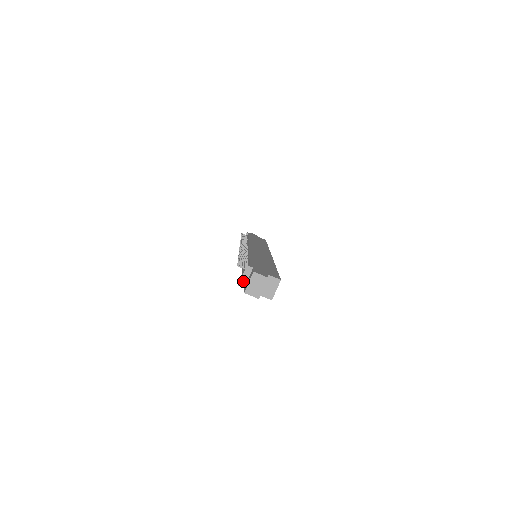
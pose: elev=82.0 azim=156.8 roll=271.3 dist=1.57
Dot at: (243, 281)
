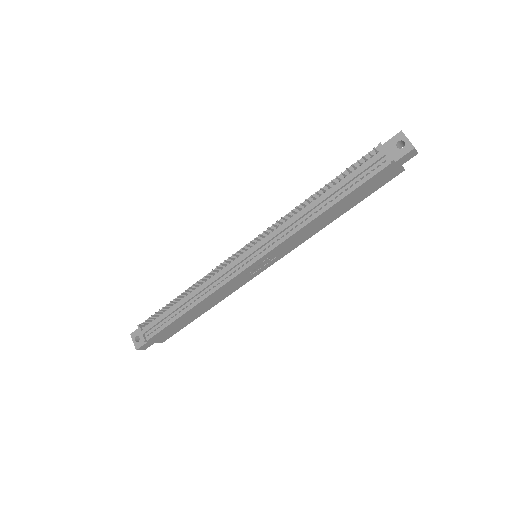
Dot at: (390, 156)
